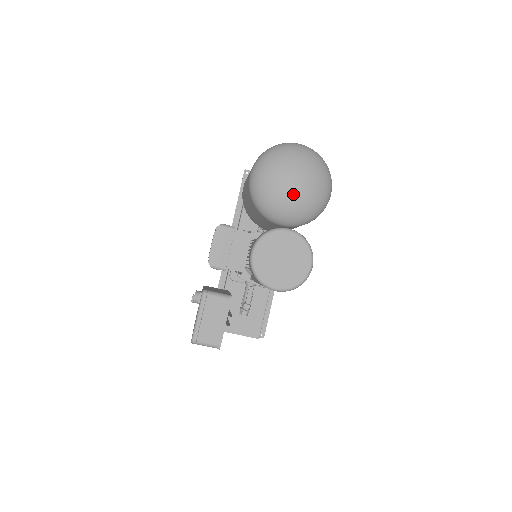
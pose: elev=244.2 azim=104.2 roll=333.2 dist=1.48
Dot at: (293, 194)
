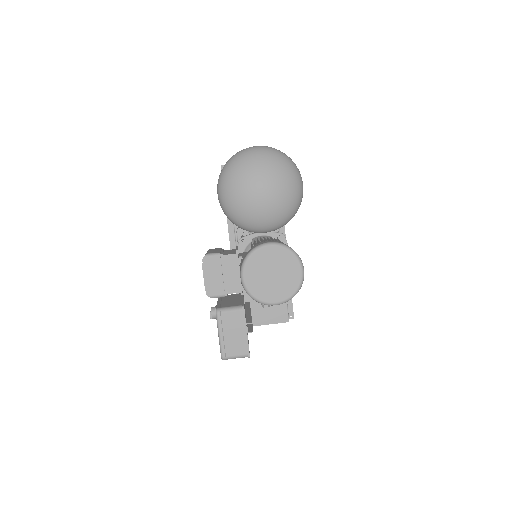
Dot at: (264, 202)
